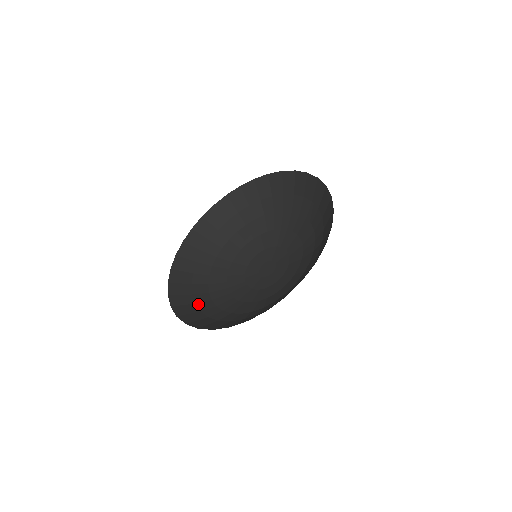
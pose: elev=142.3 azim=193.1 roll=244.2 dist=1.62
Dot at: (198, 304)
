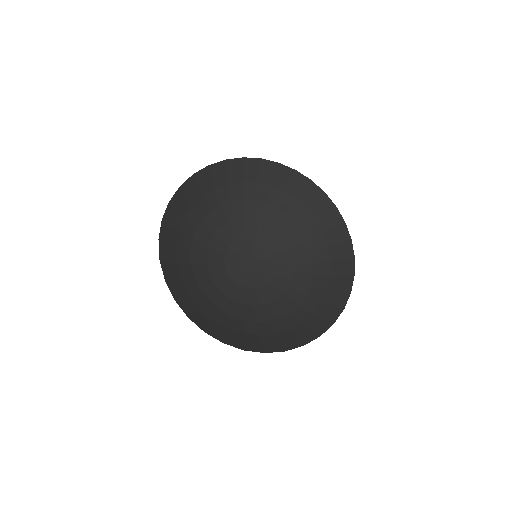
Dot at: (203, 308)
